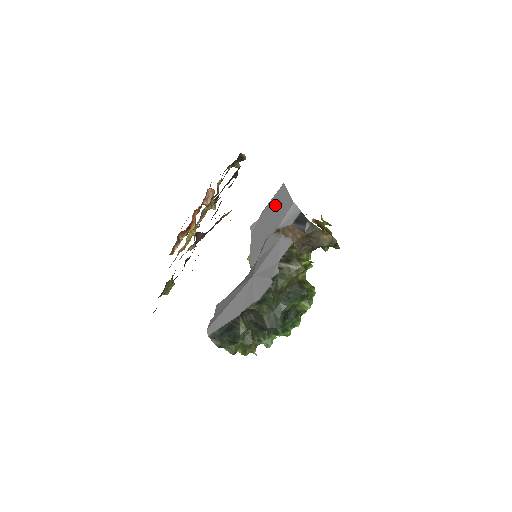
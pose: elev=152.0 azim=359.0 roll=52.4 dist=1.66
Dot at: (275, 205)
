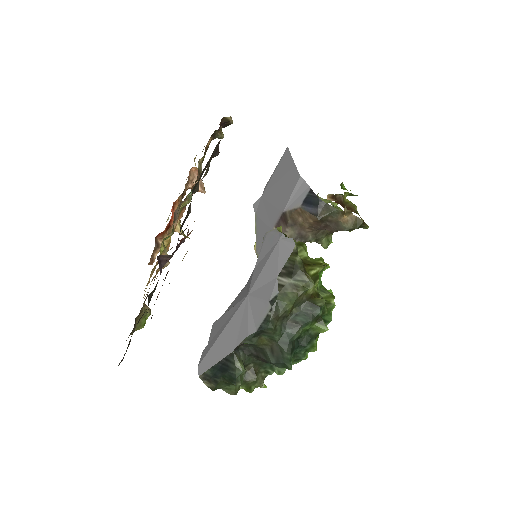
Dot at: (279, 178)
